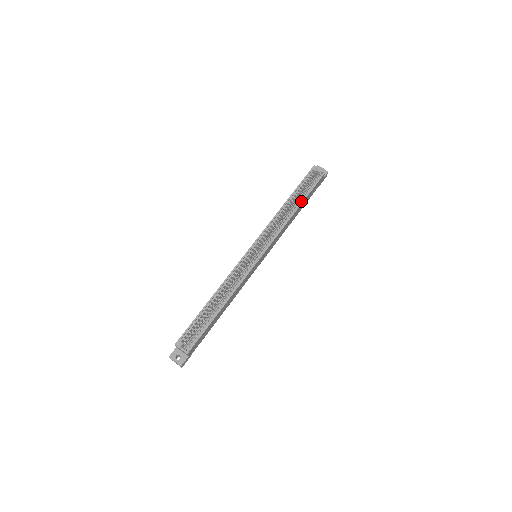
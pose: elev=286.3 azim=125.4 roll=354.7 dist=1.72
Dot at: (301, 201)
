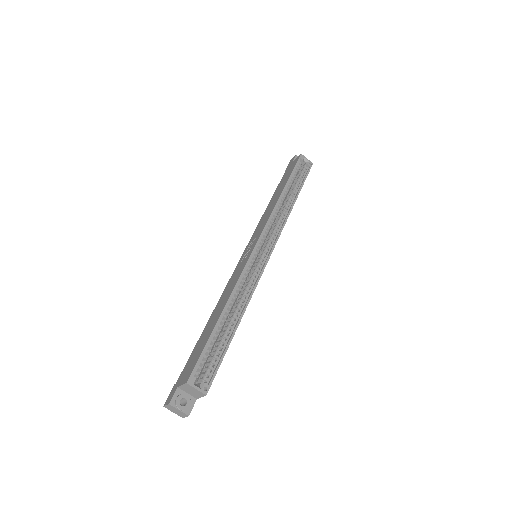
Dot at: (296, 192)
